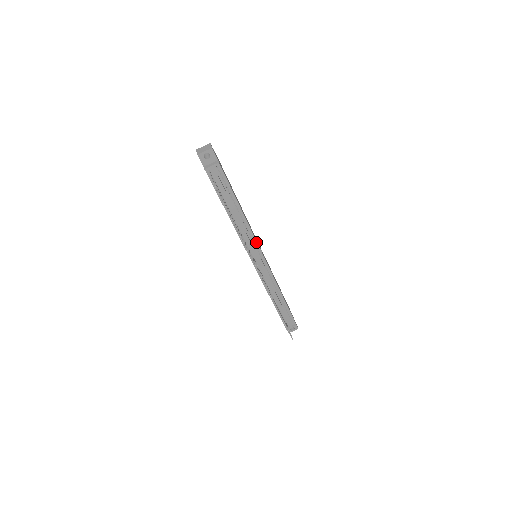
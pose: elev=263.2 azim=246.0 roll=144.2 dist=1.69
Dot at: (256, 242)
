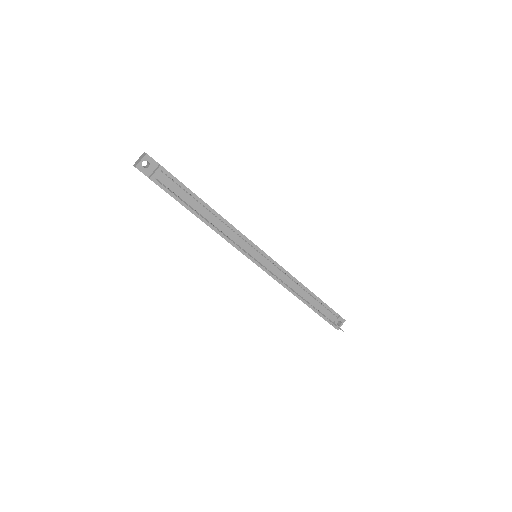
Dot at: (246, 238)
